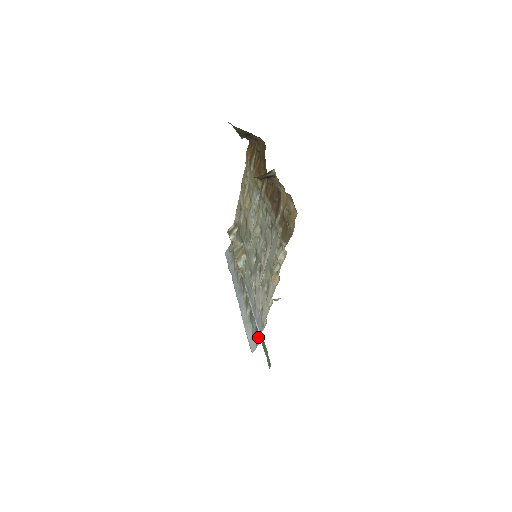
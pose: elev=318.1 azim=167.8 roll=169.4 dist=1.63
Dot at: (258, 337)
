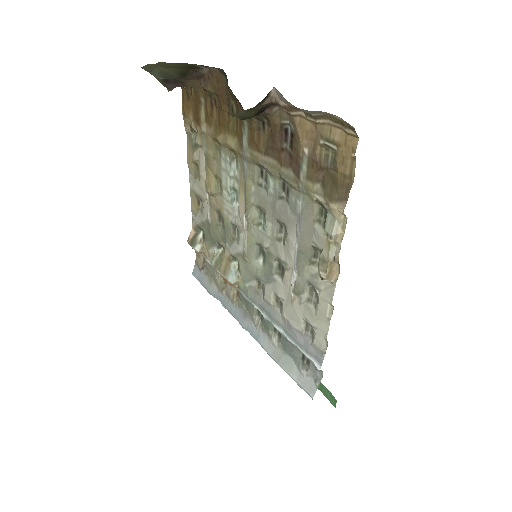
Dot at: (314, 371)
